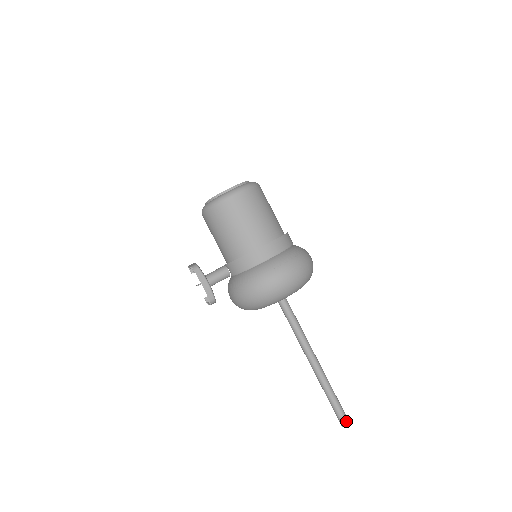
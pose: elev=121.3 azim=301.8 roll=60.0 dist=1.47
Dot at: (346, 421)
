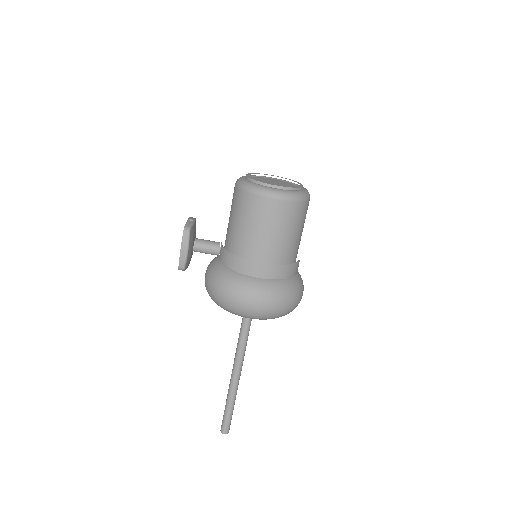
Dot at: (226, 431)
